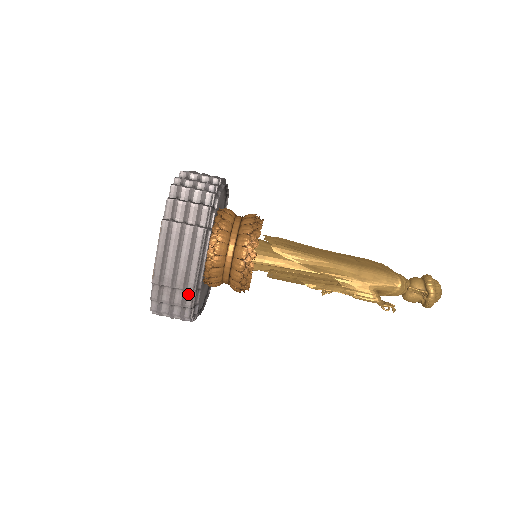
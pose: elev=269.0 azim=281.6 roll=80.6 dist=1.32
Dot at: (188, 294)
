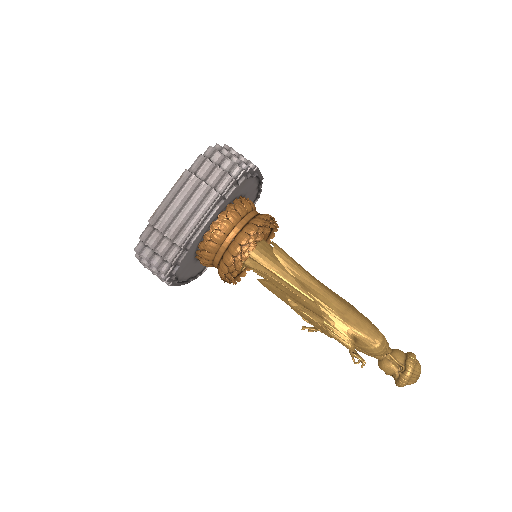
Dot at: (175, 249)
